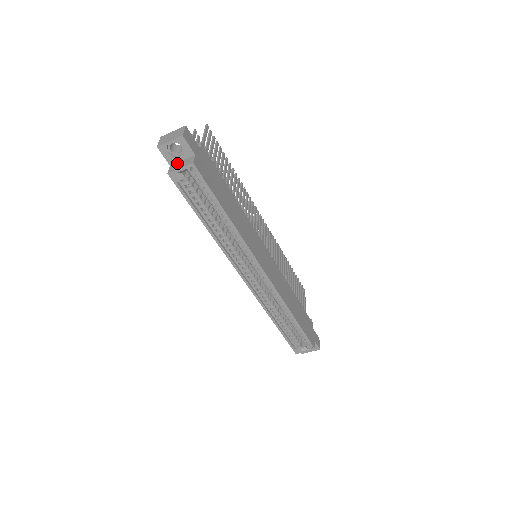
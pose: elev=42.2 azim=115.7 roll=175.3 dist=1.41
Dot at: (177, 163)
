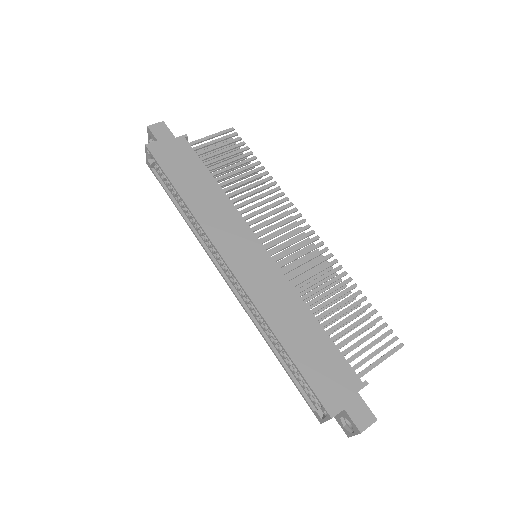
Dot at: occluded
